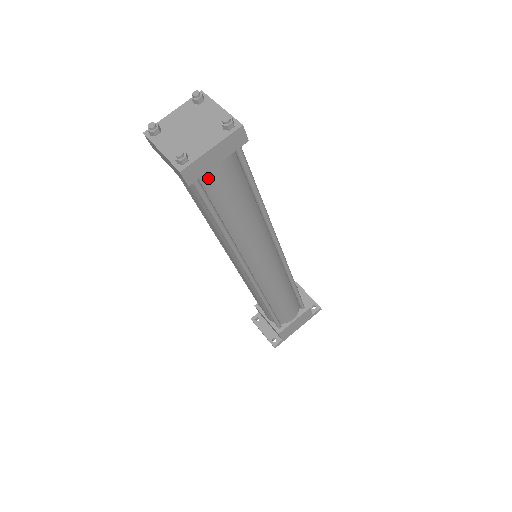
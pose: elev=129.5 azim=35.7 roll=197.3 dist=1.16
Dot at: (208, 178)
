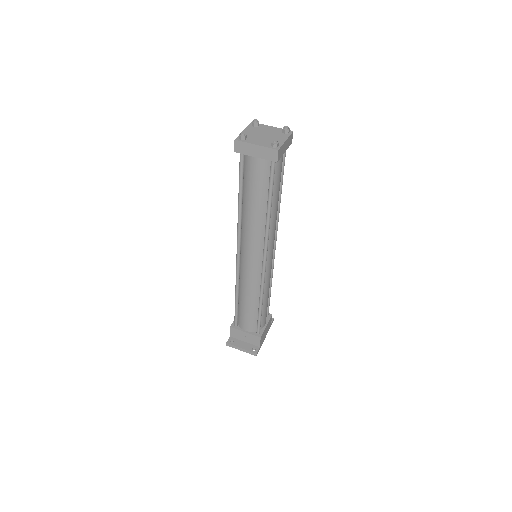
Dot at: (277, 164)
